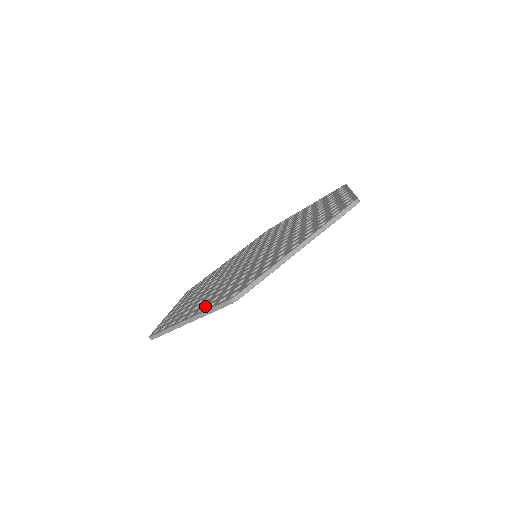
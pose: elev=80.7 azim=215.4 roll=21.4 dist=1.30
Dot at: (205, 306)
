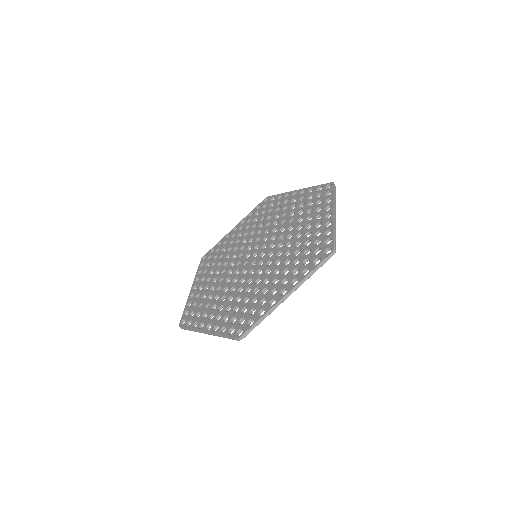
Dot at: (295, 278)
